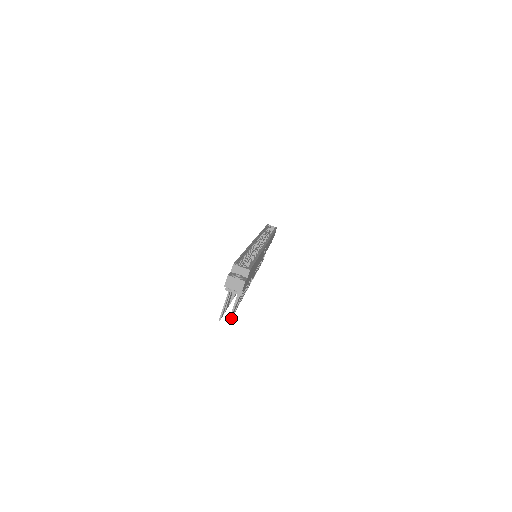
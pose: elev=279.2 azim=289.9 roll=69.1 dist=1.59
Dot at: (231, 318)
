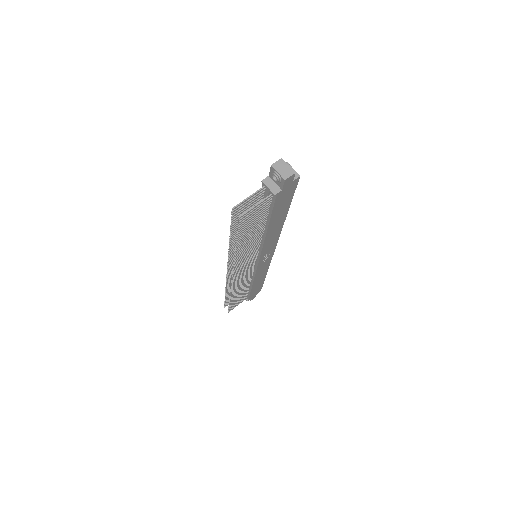
Dot at: (240, 224)
